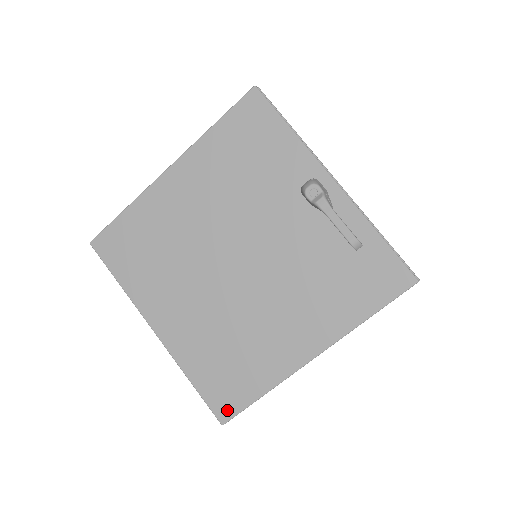
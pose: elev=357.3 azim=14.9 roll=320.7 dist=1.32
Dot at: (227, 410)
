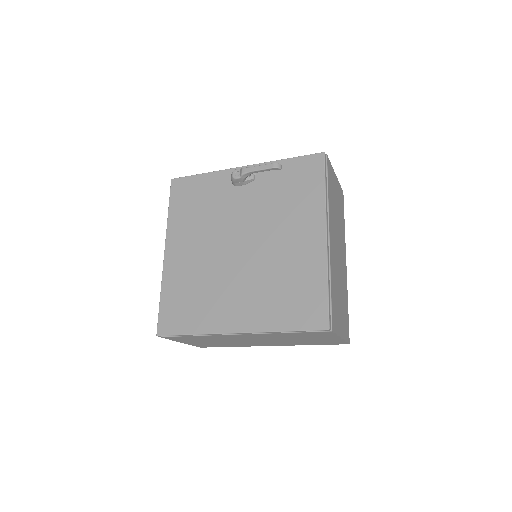
Dot at: (321, 318)
